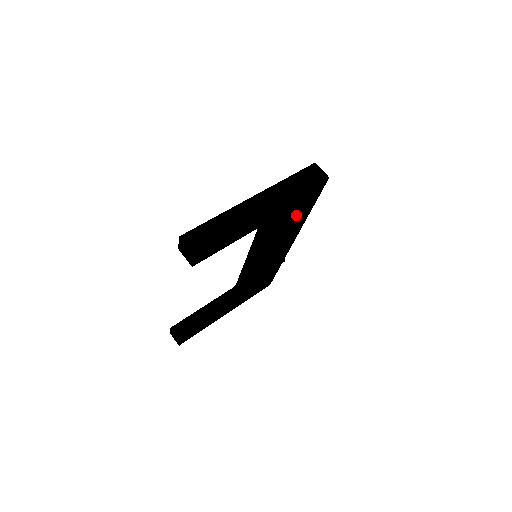
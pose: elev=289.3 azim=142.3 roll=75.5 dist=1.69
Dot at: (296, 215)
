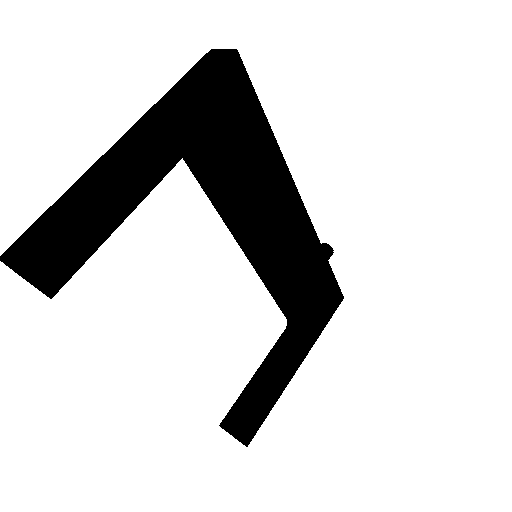
Dot at: (242, 148)
